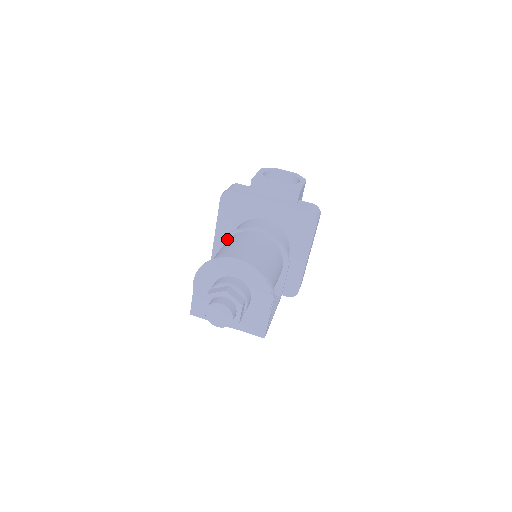
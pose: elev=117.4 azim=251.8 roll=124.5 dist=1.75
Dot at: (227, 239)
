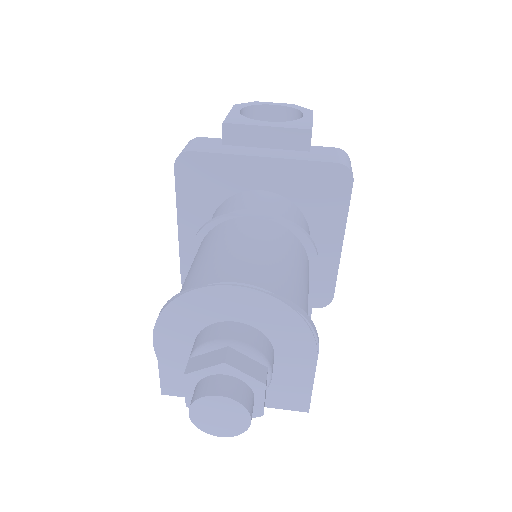
Dot at: (201, 238)
